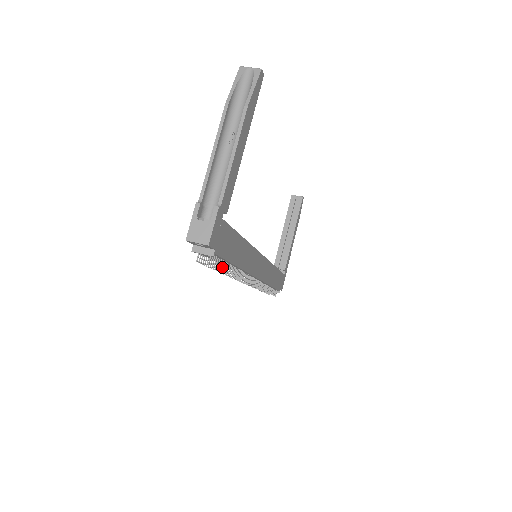
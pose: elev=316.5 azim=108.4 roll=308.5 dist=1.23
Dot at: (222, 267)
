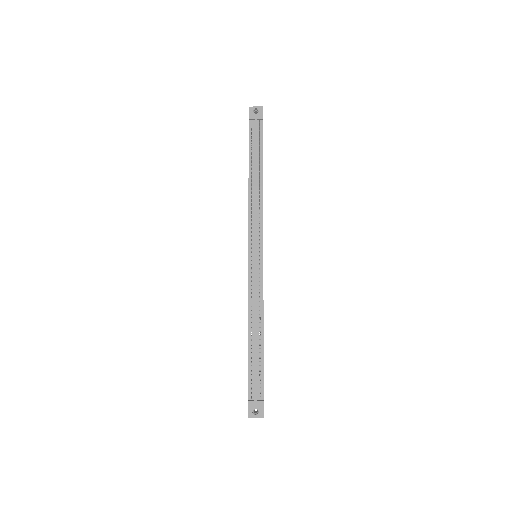
Dot at: (252, 173)
